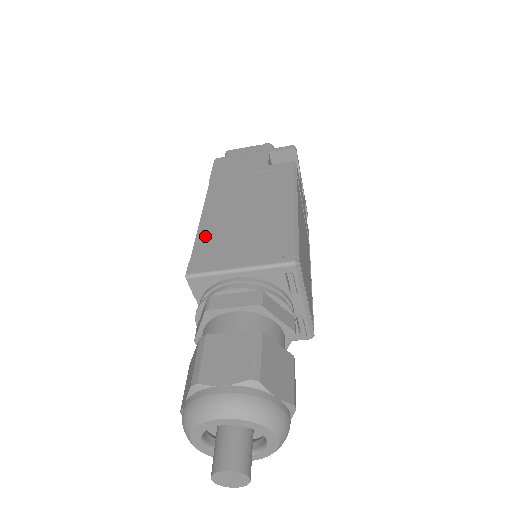
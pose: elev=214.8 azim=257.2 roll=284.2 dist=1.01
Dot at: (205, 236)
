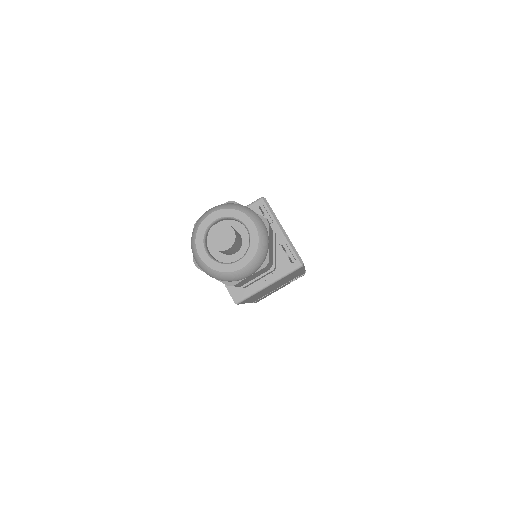
Dot at: occluded
